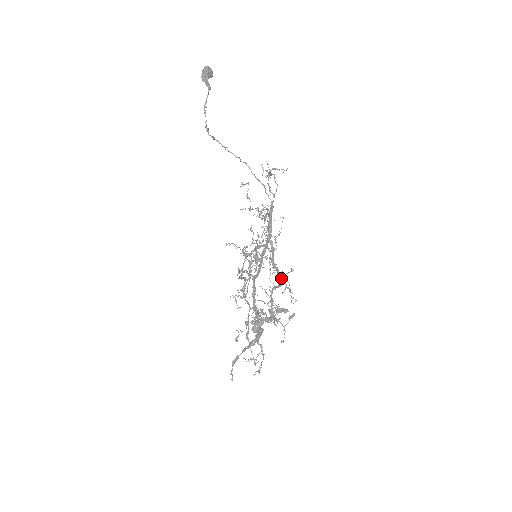
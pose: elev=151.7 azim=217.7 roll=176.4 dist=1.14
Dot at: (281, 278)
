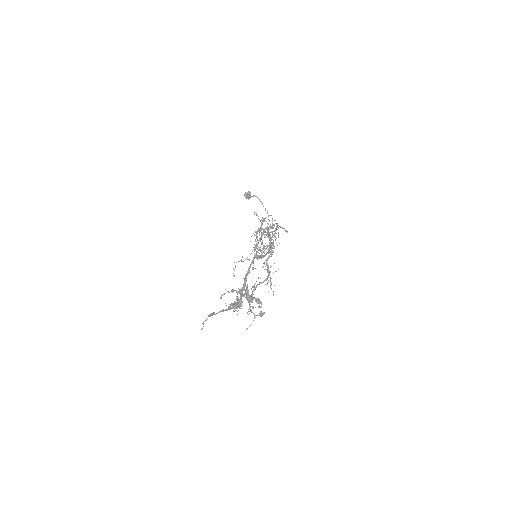
Dot at: (269, 272)
